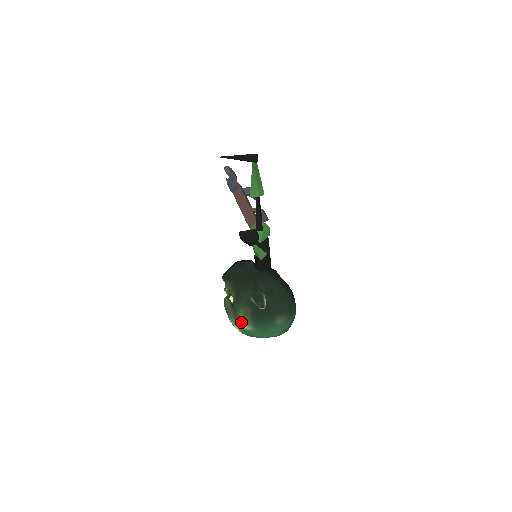
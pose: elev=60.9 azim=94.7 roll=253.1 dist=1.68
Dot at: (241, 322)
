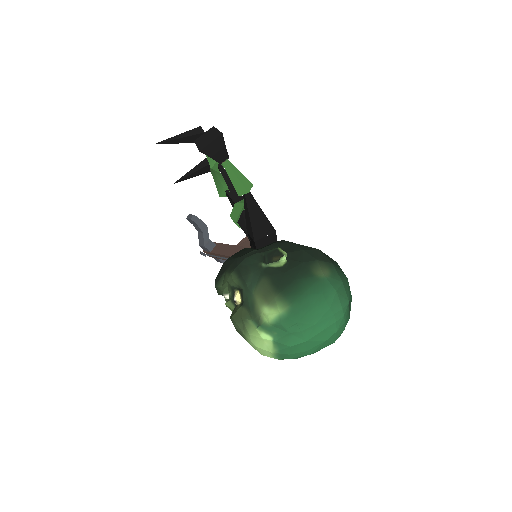
Dot at: (263, 311)
